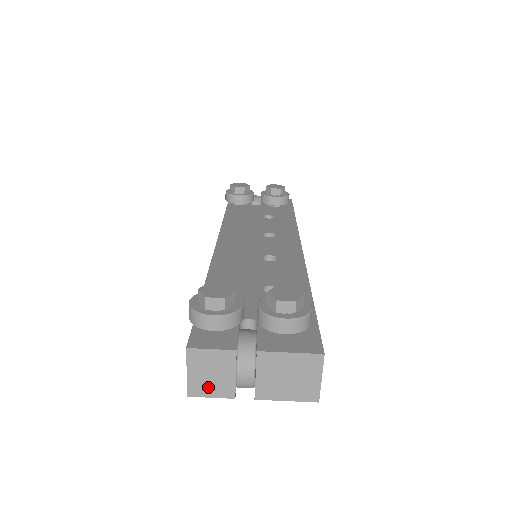
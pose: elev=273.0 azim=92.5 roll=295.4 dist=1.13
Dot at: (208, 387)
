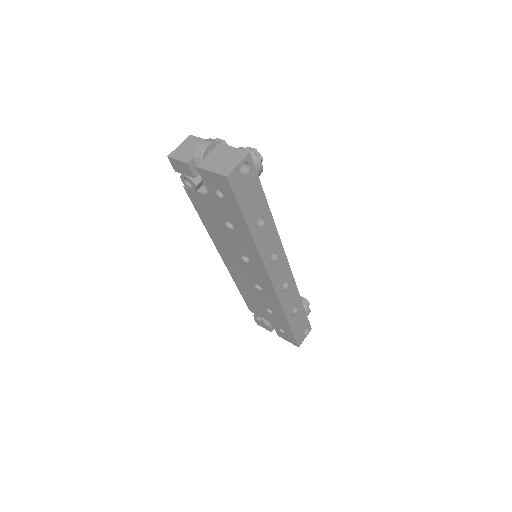
Dot at: (181, 154)
